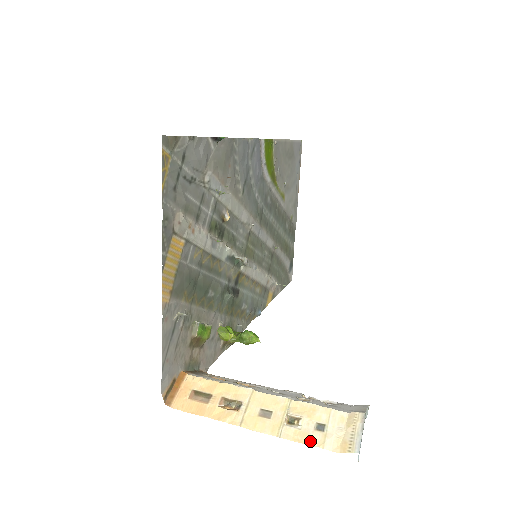
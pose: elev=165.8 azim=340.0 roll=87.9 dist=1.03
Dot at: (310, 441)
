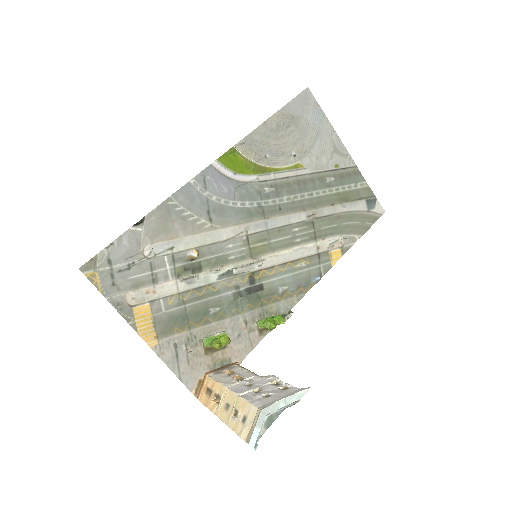
Dot at: (237, 430)
